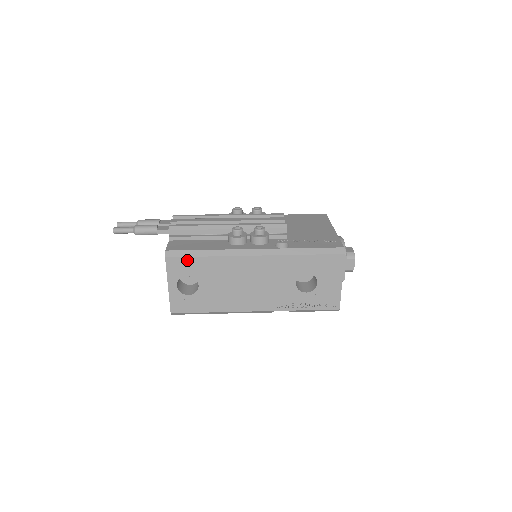
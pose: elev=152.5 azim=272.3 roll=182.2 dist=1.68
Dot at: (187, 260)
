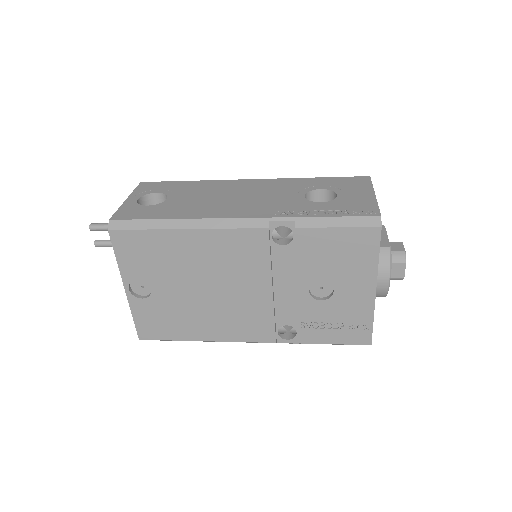
Dot at: (165, 183)
